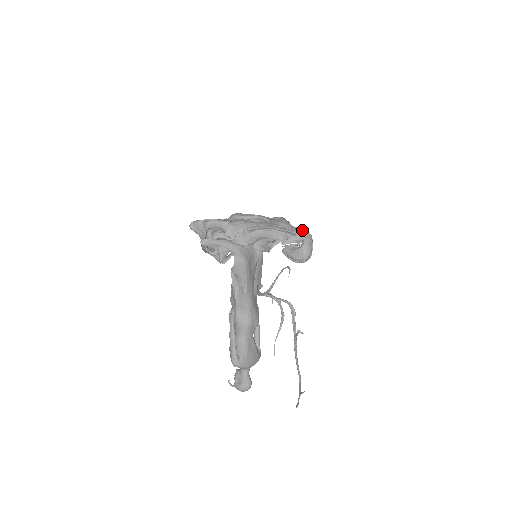
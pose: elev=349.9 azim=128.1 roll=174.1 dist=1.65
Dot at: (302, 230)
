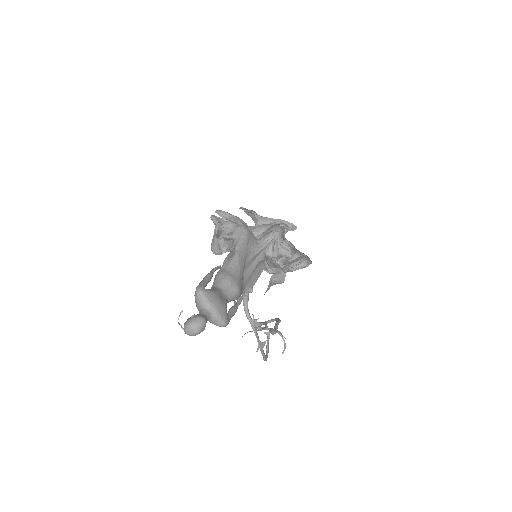
Dot at: occluded
